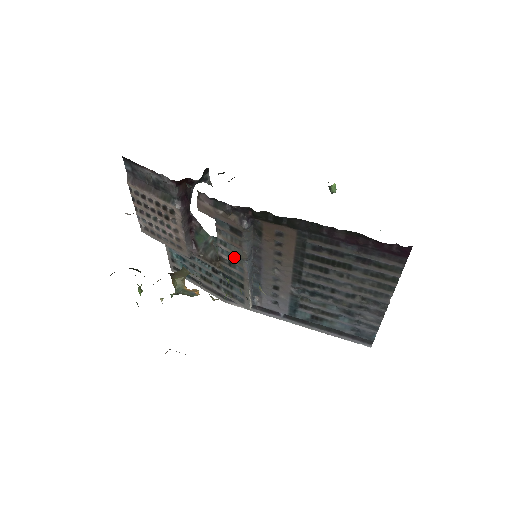
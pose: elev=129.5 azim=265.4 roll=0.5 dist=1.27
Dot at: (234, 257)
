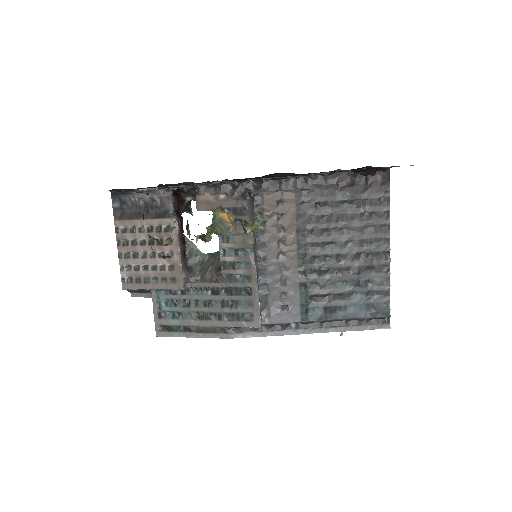
Dot at: (238, 252)
